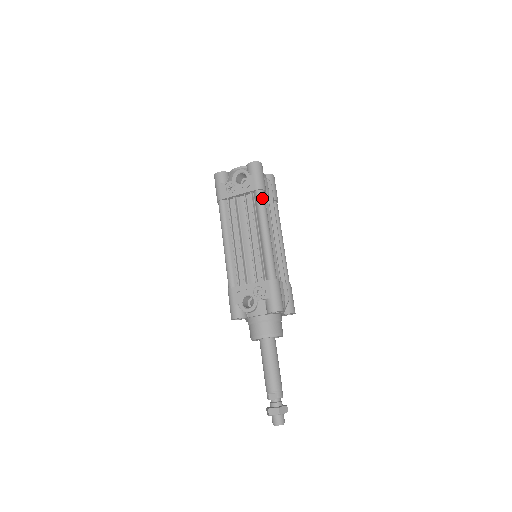
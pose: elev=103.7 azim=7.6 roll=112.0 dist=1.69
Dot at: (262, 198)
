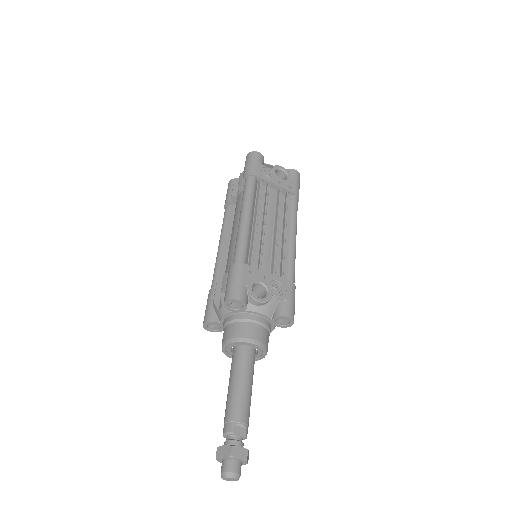
Dot at: (297, 205)
